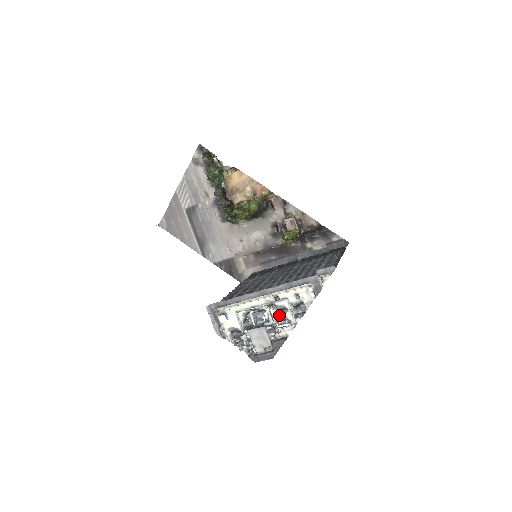
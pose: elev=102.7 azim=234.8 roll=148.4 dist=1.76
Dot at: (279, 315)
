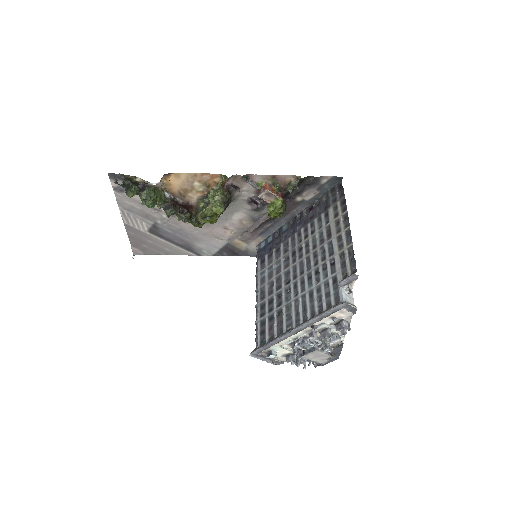
Dot at: occluded
